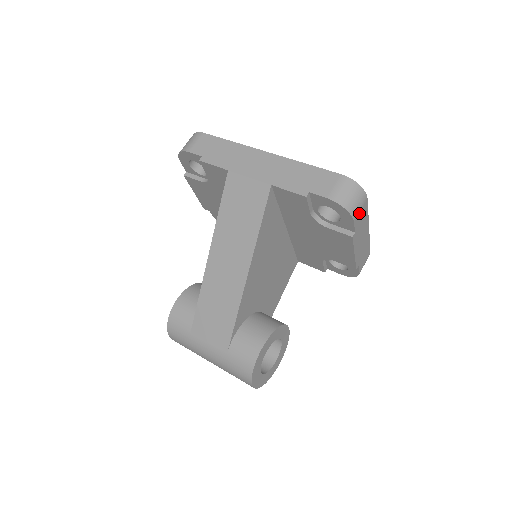
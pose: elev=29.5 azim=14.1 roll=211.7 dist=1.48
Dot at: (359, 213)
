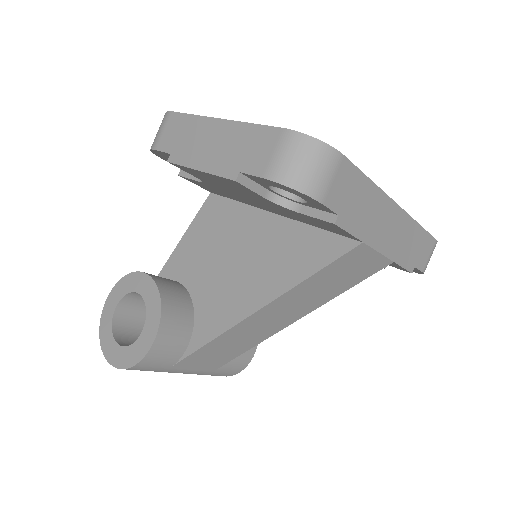
Dot at: occluded
